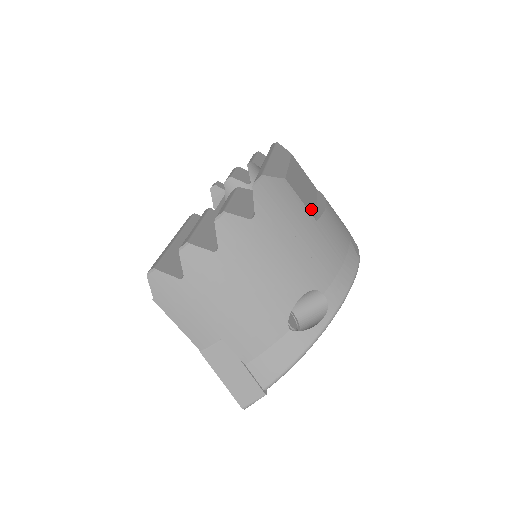
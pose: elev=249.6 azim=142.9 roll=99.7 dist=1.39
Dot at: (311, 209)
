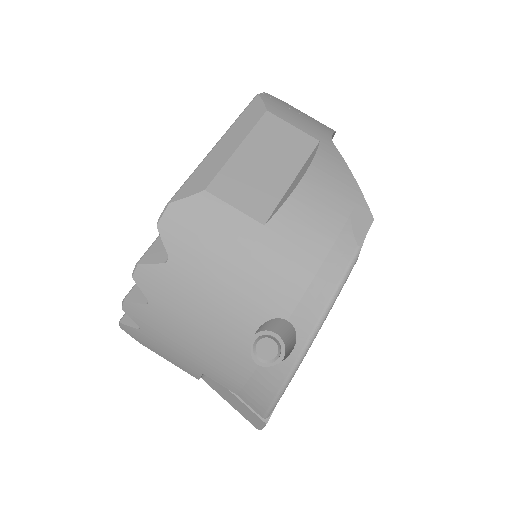
Dot at: (261, 207)
